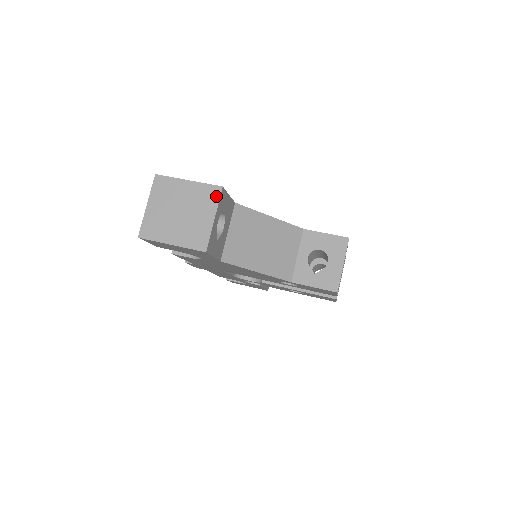
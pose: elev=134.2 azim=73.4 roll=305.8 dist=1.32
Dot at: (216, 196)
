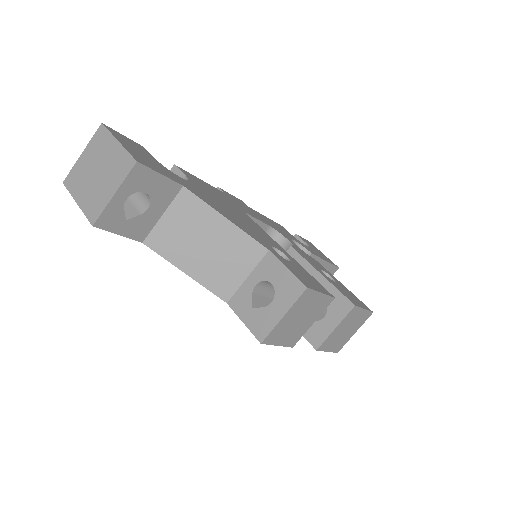
Dot at: (127, 169)
